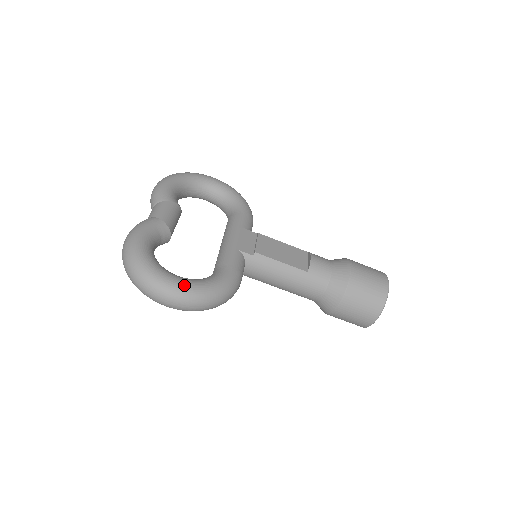
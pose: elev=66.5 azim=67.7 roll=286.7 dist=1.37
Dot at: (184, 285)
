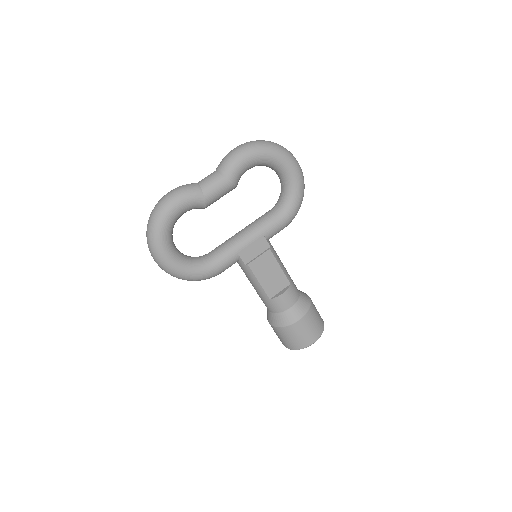
Dot at: (170, 264)
